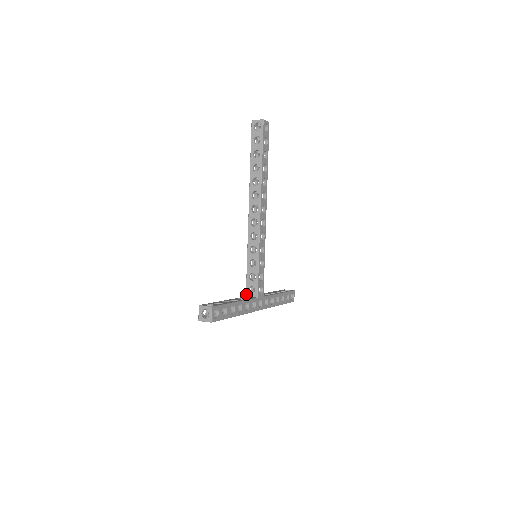
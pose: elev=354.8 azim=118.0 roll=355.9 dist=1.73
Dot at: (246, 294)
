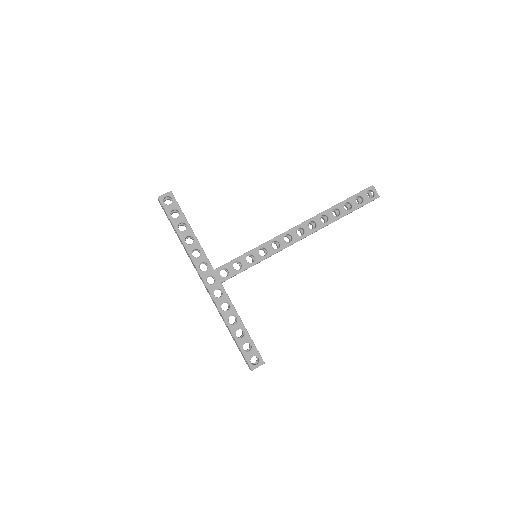
Dot at: occluded
